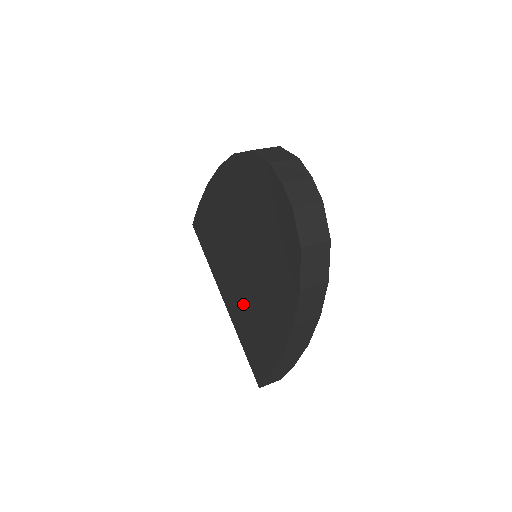
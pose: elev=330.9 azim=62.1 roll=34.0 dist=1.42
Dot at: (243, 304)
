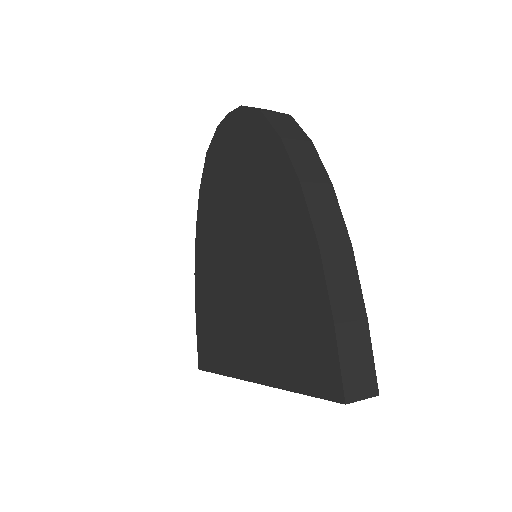
Dot at: (265, 314)
